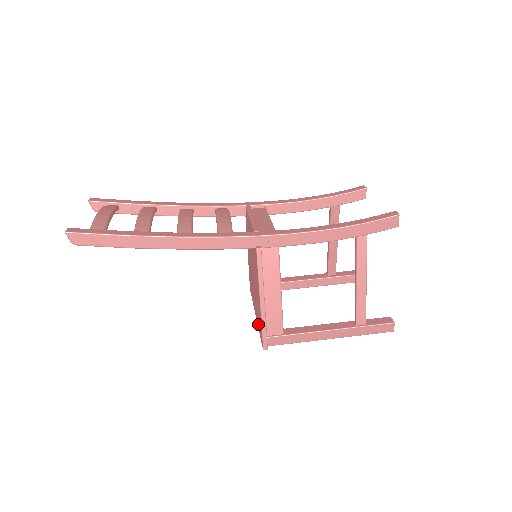
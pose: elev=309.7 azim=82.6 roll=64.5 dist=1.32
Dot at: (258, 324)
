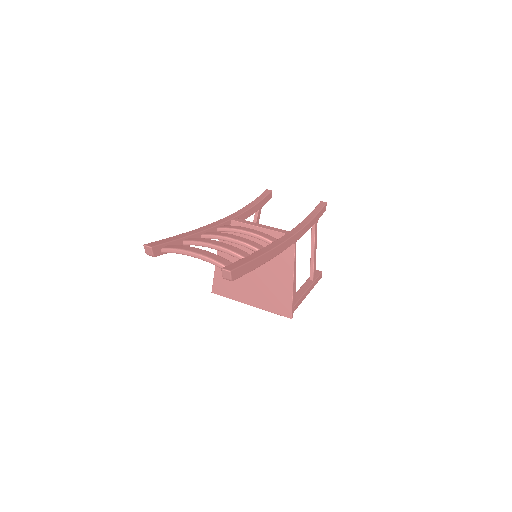
Dot at: (269, 306)
